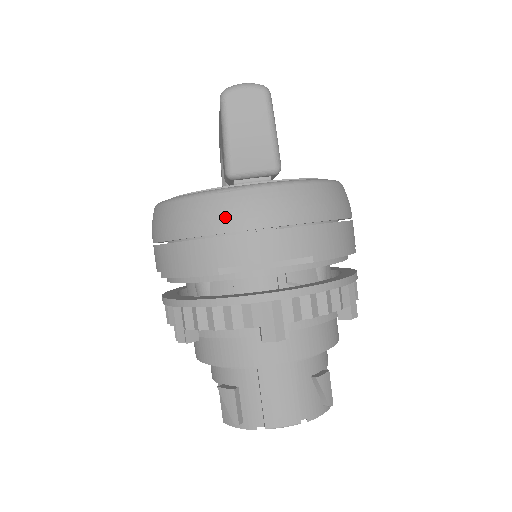
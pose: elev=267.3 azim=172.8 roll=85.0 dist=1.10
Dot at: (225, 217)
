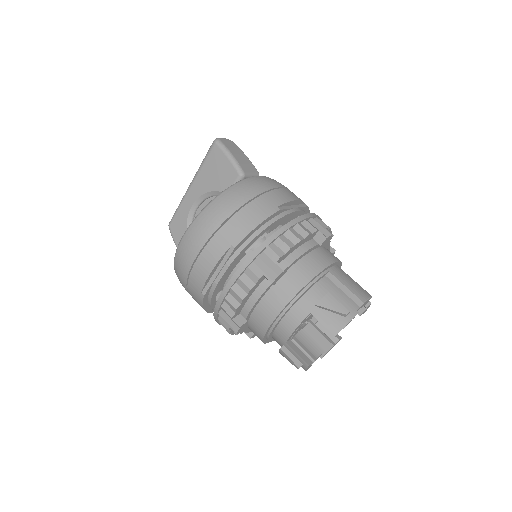
Dot at: (260, 185)
